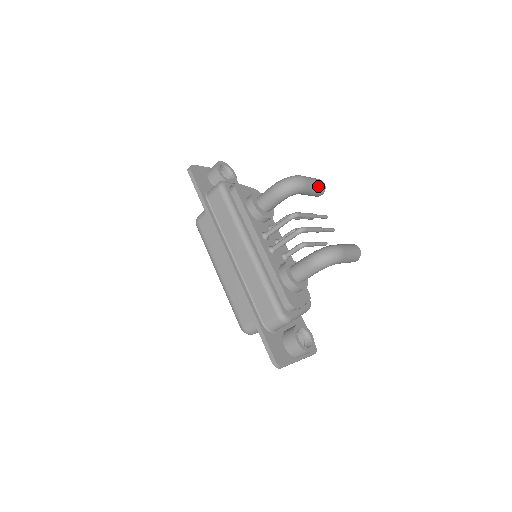
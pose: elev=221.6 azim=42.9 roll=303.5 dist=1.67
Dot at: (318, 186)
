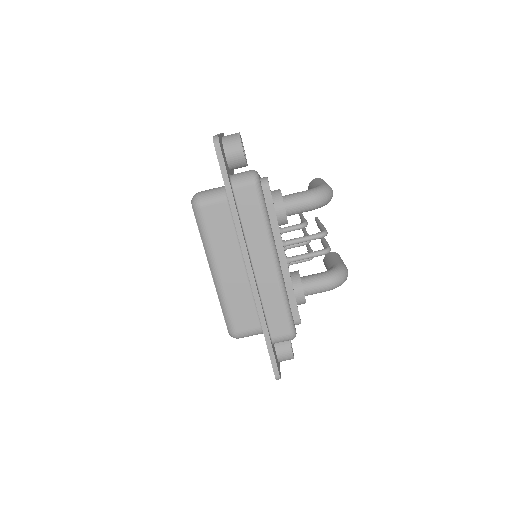
Dot at: occluded
